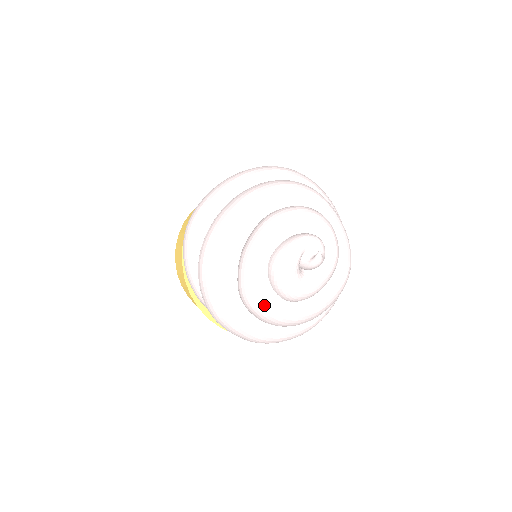
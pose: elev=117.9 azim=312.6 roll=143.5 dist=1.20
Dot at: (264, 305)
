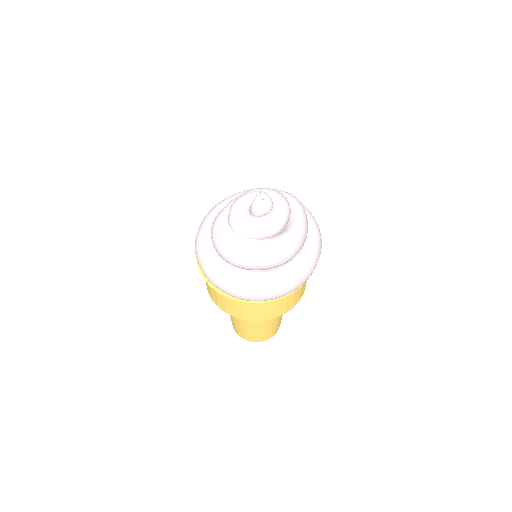
Dot at: (217, 225)
